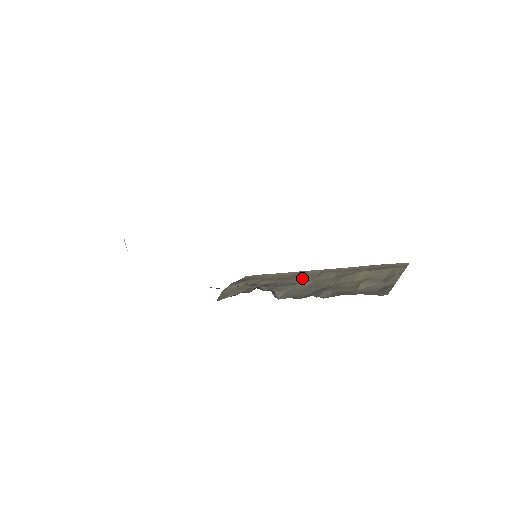
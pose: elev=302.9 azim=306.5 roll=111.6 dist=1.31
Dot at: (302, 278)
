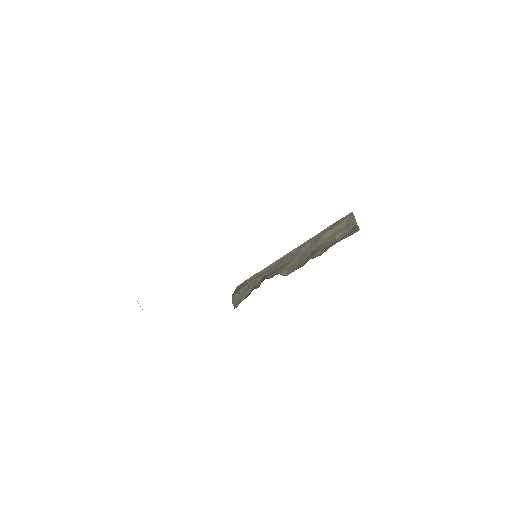
Dot at: (288, 259)
